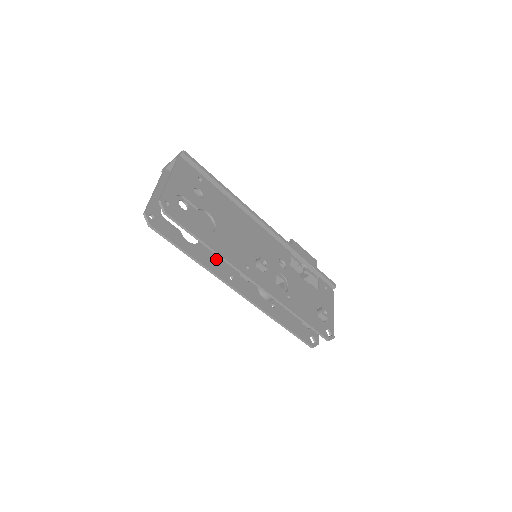
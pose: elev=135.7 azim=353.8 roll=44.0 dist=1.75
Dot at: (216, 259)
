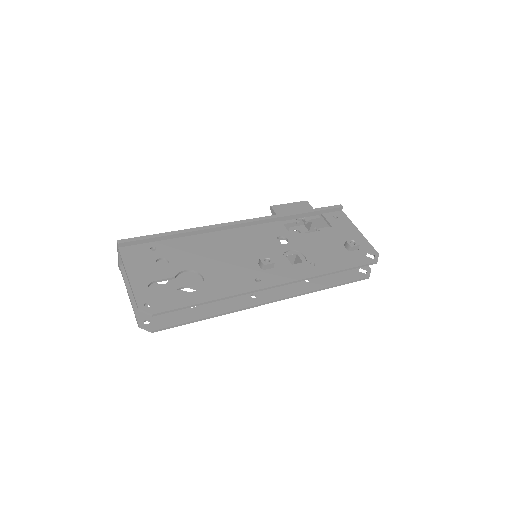
Dot at: occluded
